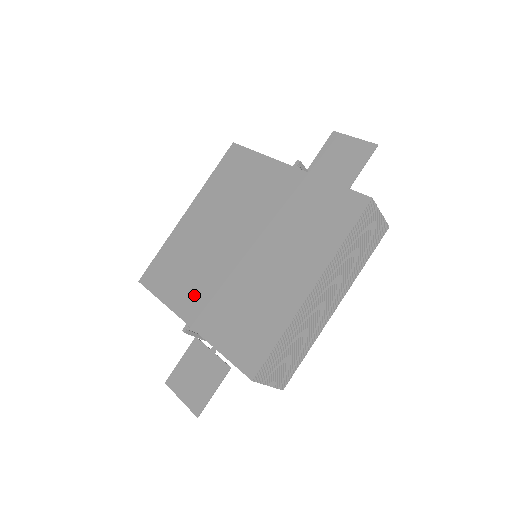
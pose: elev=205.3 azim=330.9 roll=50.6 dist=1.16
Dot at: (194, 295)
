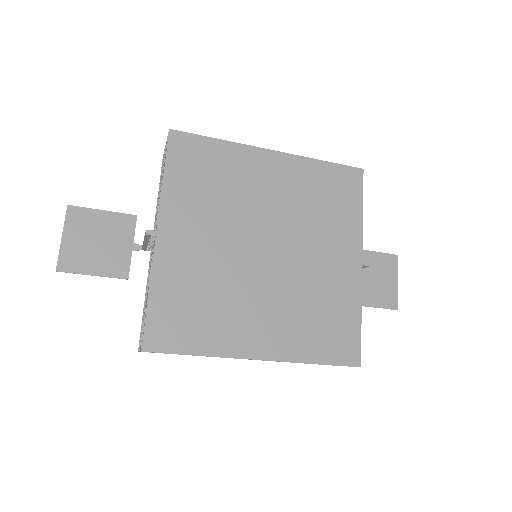
Dot at: (190, 221)
